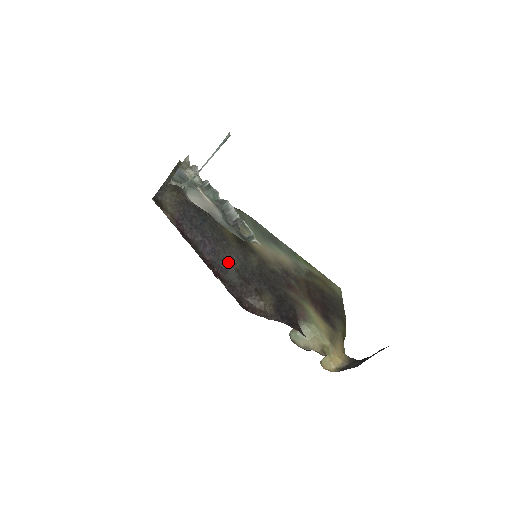
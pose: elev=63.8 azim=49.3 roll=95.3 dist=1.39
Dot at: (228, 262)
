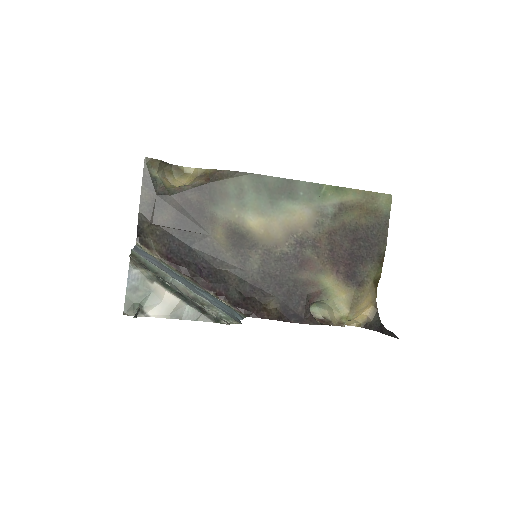
Dot at: (227, 280)
